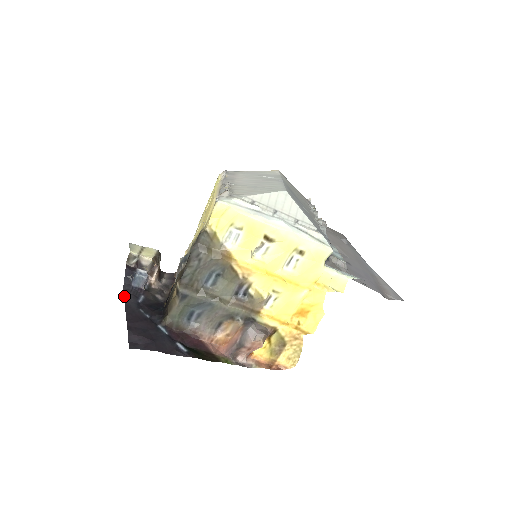
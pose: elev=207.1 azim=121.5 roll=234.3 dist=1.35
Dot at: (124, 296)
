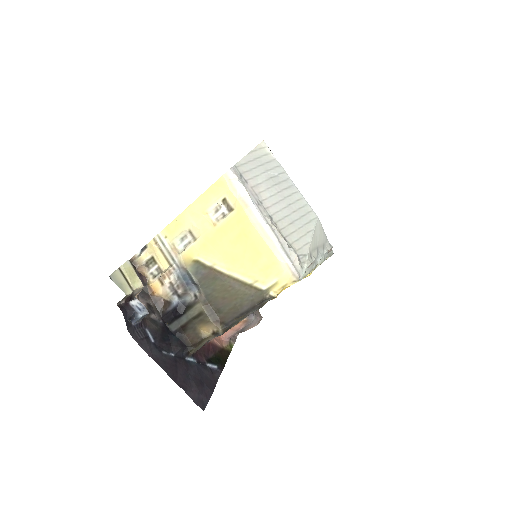
Dot at: (142, 348)
